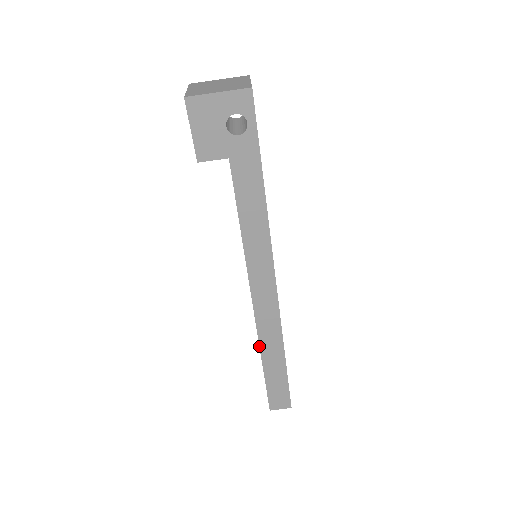
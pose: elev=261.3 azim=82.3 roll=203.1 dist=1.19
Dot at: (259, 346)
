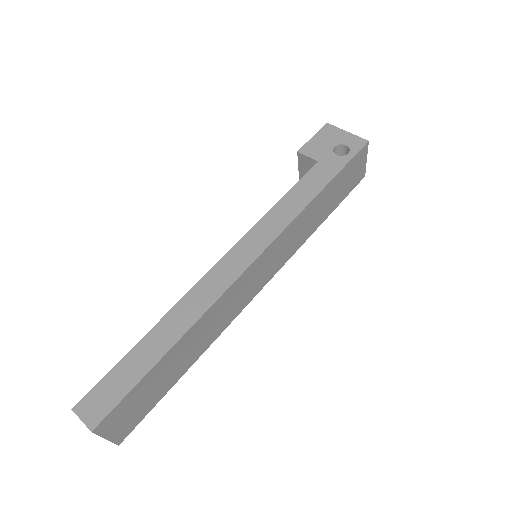
Dot at: (169, 311)
